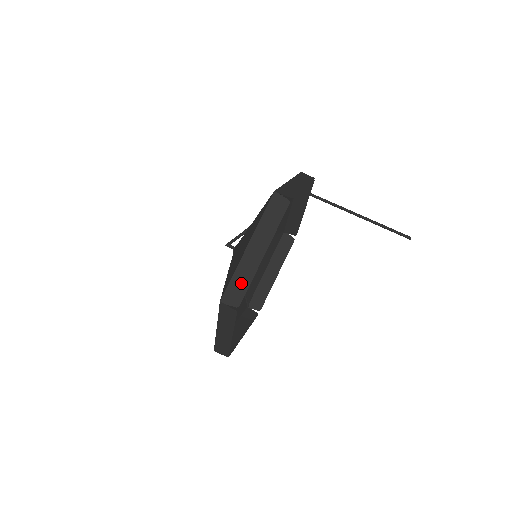
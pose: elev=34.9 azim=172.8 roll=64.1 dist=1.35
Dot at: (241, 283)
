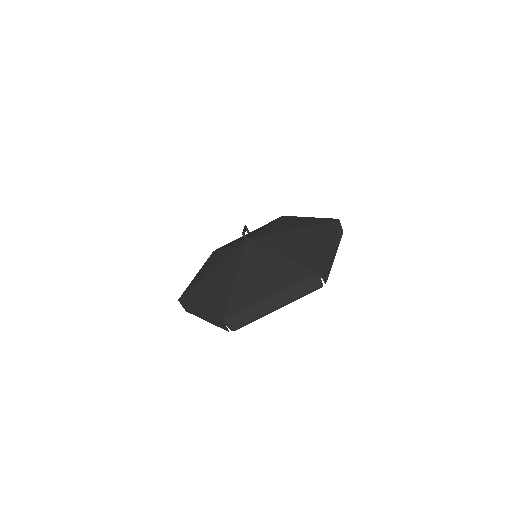
Dot at: (327, 267)
